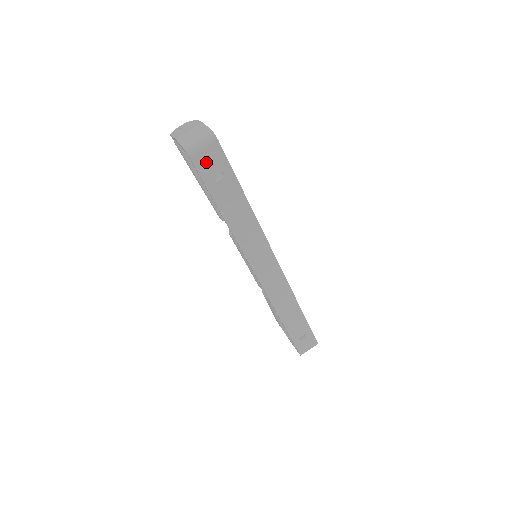
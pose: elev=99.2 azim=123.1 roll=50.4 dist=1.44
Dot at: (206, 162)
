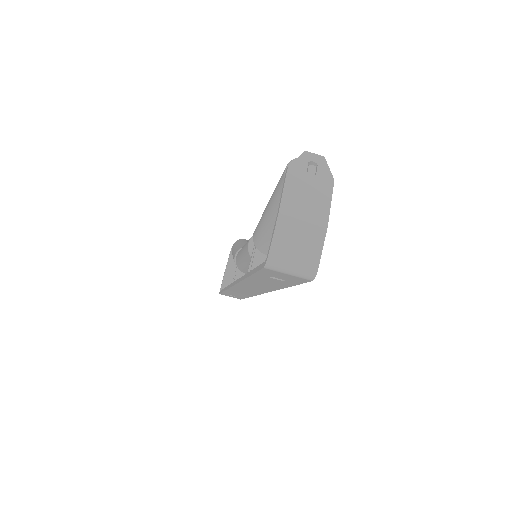
Dot at: (278, 274)
